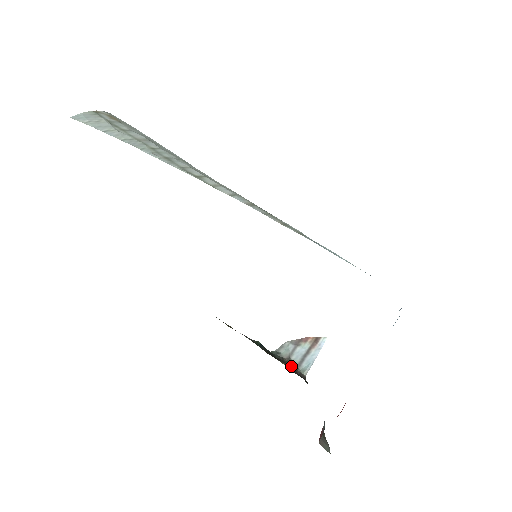
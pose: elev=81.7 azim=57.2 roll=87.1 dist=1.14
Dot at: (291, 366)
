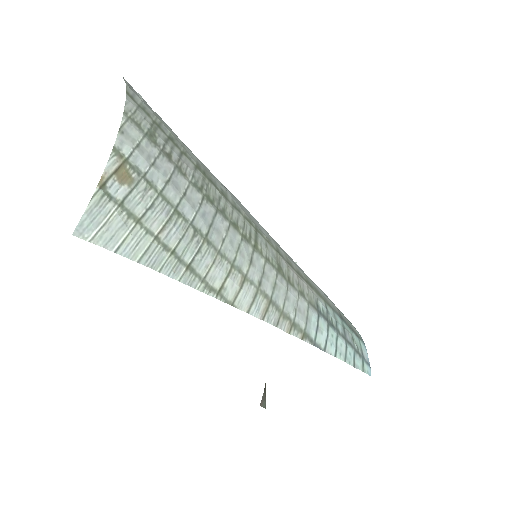
Dot at: occluded
